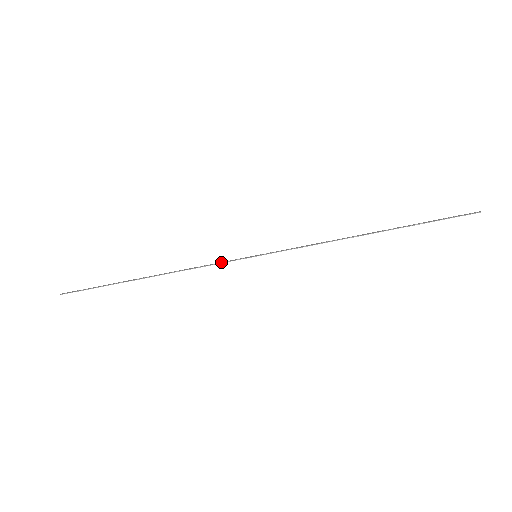
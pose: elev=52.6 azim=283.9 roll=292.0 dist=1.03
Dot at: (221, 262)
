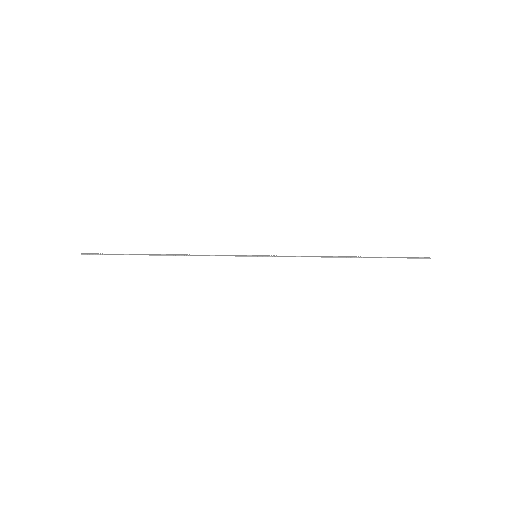
Dot at: (227, 255)
